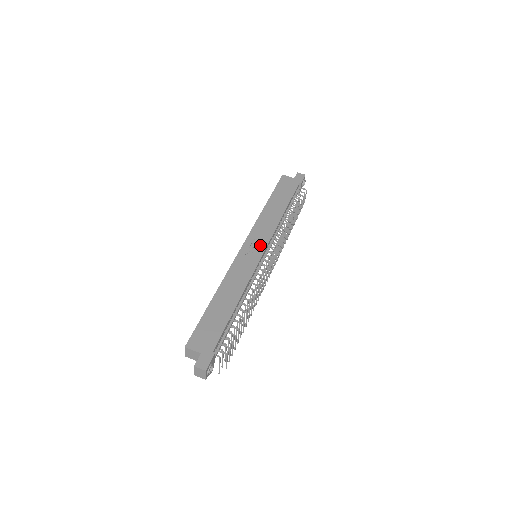
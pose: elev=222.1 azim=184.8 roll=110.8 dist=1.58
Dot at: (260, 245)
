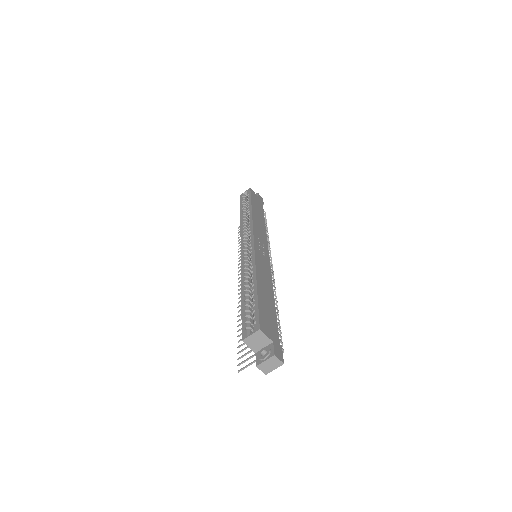
Dot at: (264, 247)
